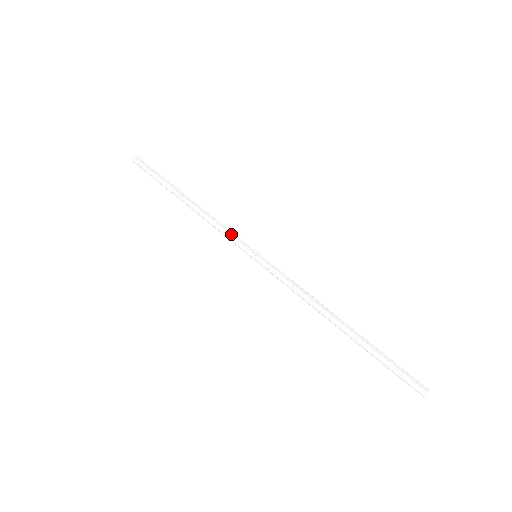
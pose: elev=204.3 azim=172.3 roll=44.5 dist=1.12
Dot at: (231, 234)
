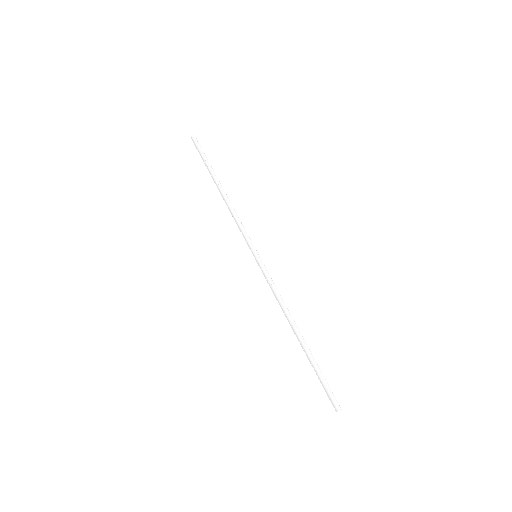
Dot at: (243, 231)
